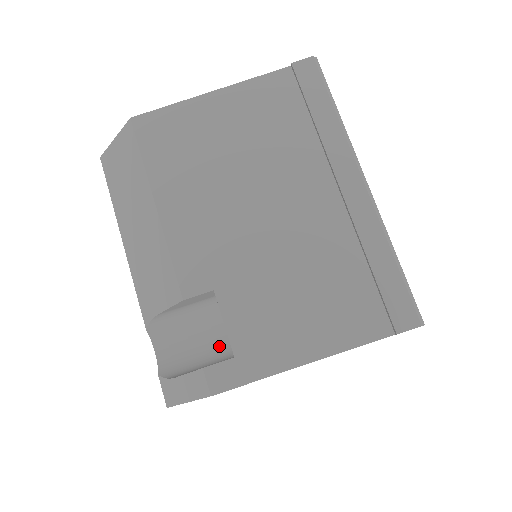
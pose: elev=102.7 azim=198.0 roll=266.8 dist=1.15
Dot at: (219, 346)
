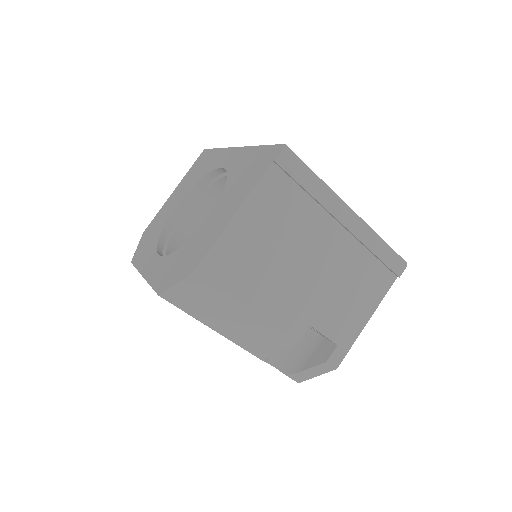
Dot at: (303, 336)
